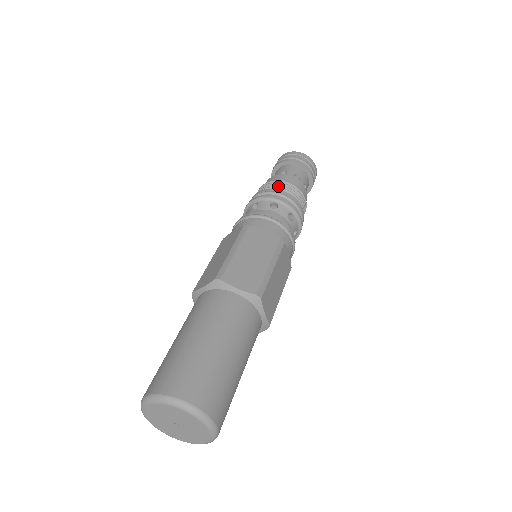
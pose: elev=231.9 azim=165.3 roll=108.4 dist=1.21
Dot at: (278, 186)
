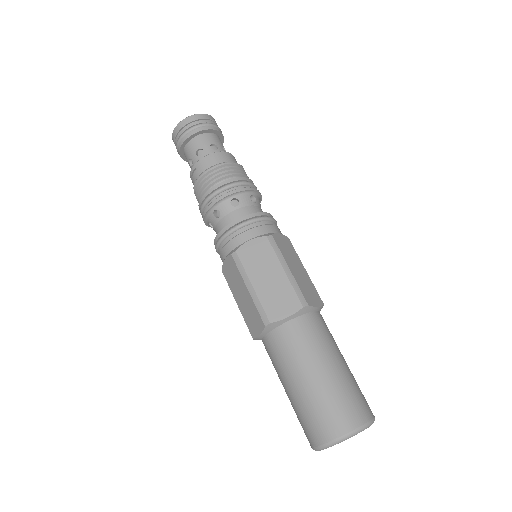
Dot at: (236, 171)
